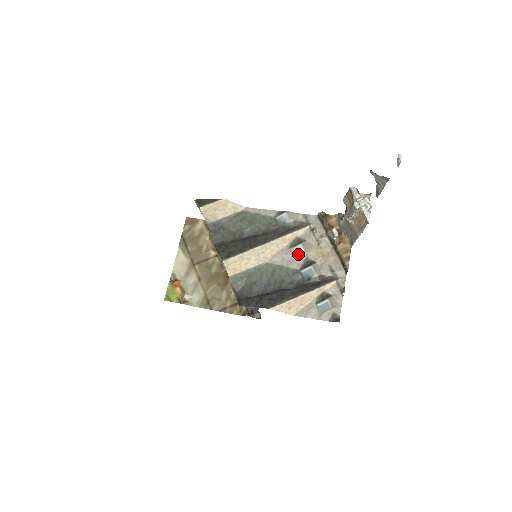
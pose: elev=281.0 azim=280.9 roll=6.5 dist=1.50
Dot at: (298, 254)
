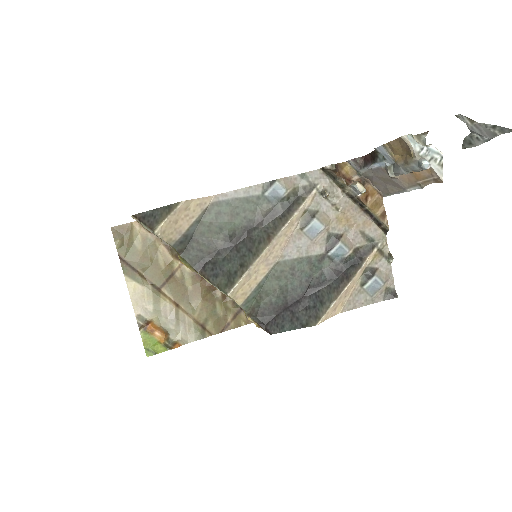
Dot at: (316, 234)
